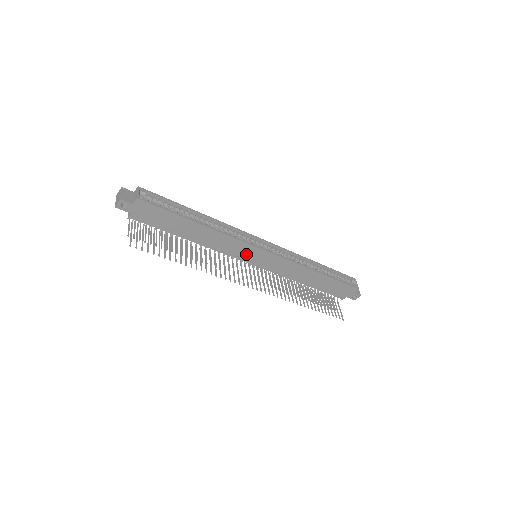
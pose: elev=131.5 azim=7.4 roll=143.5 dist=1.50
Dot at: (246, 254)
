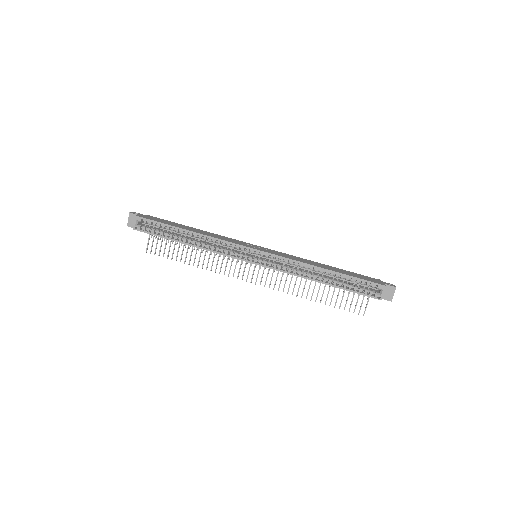
Dot at: occluded
